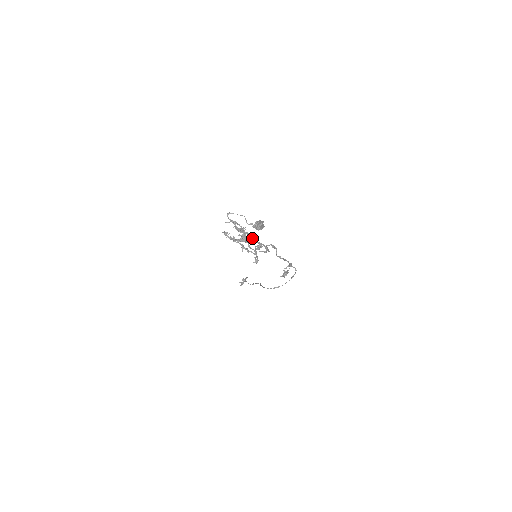
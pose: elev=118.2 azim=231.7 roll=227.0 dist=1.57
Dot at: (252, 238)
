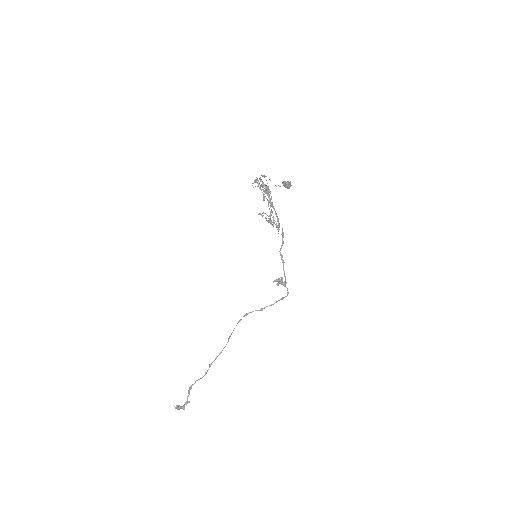
Dot at: (272, 204)
